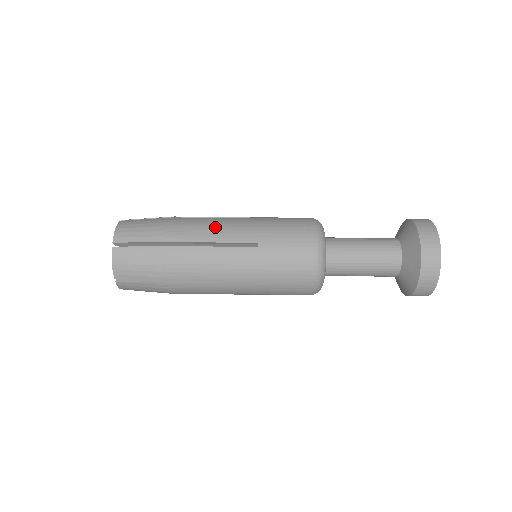
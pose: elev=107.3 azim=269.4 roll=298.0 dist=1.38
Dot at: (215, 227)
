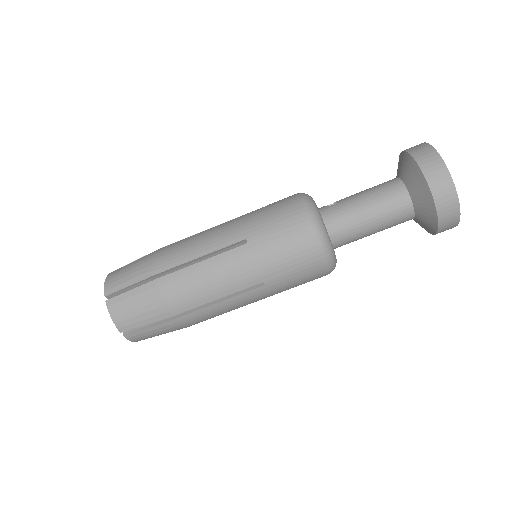
Dot at: (211, 282)
